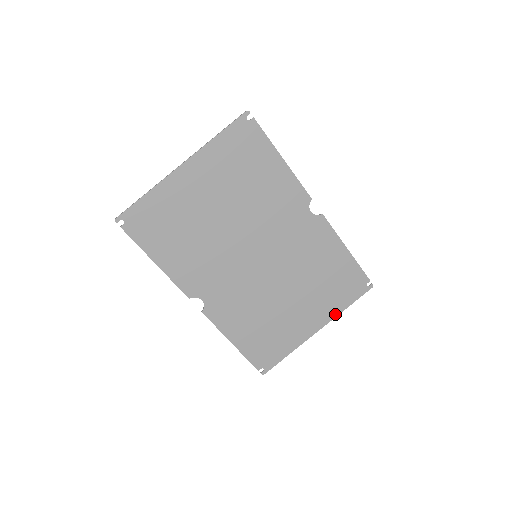
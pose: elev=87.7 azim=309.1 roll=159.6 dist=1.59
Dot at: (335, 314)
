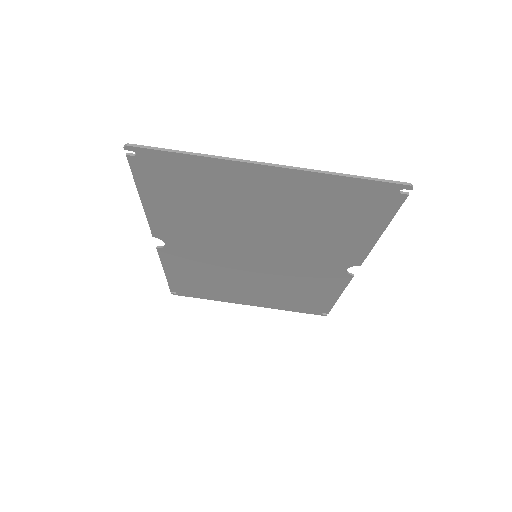
Dot at: (275, 308)
